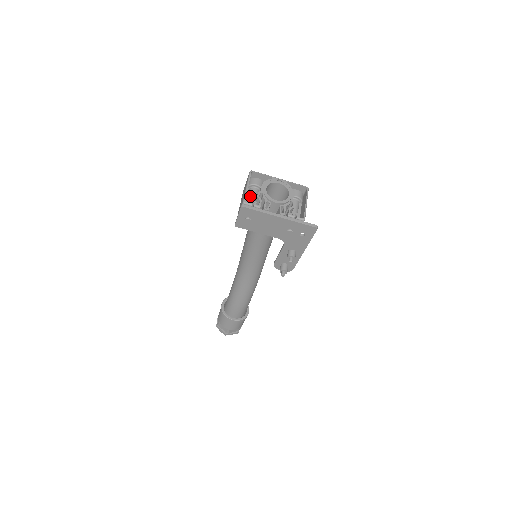
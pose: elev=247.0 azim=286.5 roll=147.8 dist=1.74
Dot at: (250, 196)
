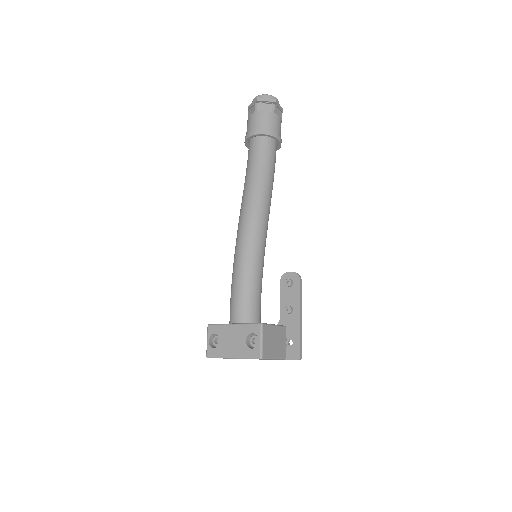
Dot at: occluded
